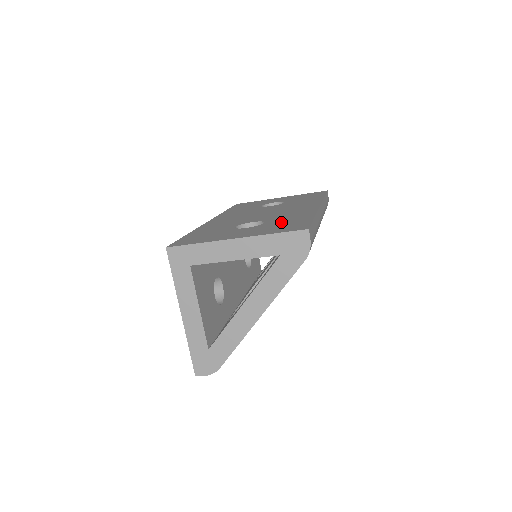
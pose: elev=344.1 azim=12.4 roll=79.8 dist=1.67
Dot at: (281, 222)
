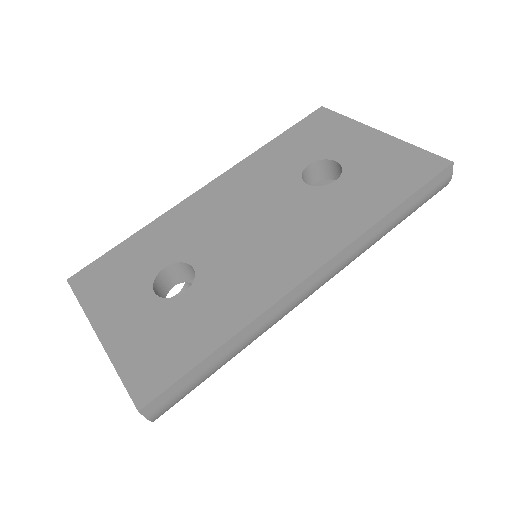
Dot at: (184, 320)
